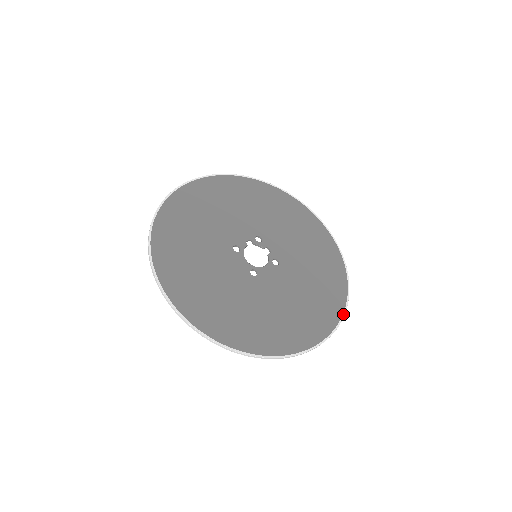
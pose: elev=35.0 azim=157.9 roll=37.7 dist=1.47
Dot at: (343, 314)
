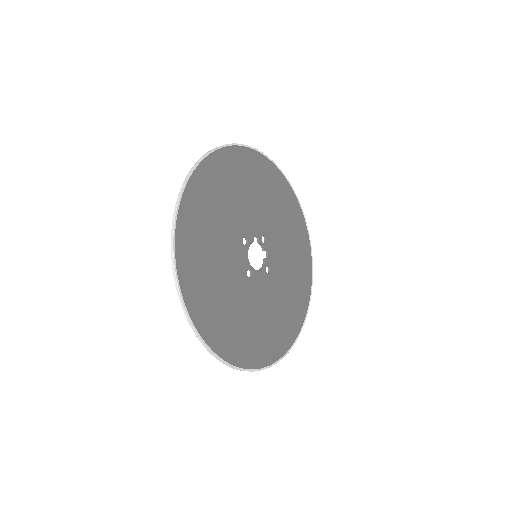
Dot at: (294, 342)
